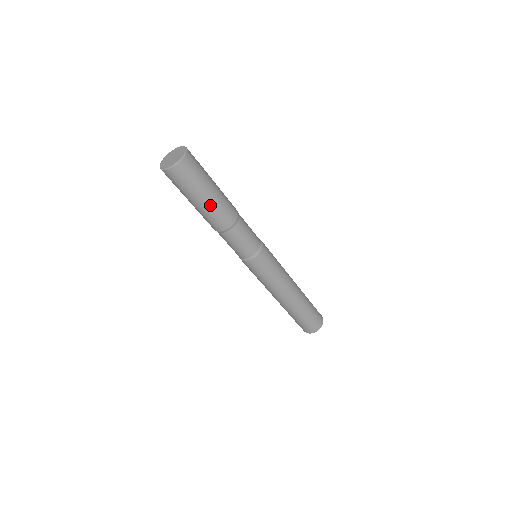
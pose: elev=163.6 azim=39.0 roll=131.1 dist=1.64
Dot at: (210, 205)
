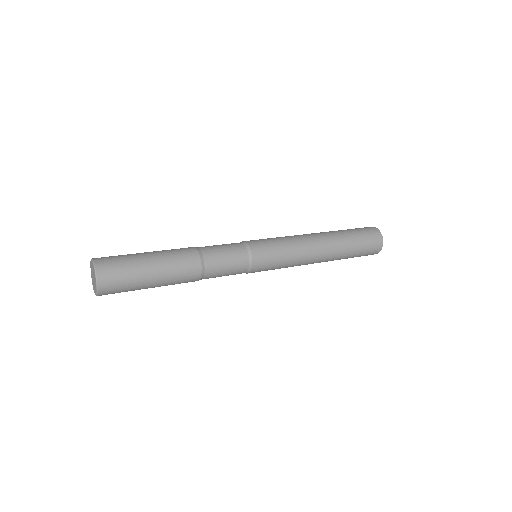
Dot at: (164, 275)
